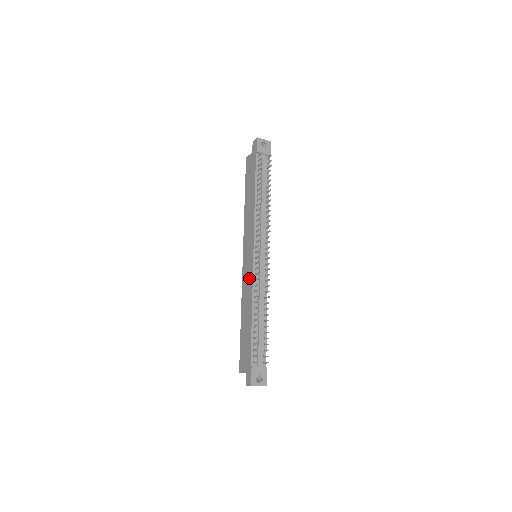
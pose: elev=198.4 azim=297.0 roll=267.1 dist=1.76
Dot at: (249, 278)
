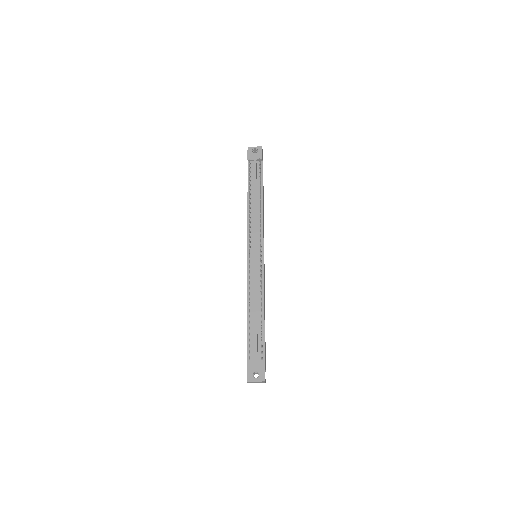
Dot at: occluded
